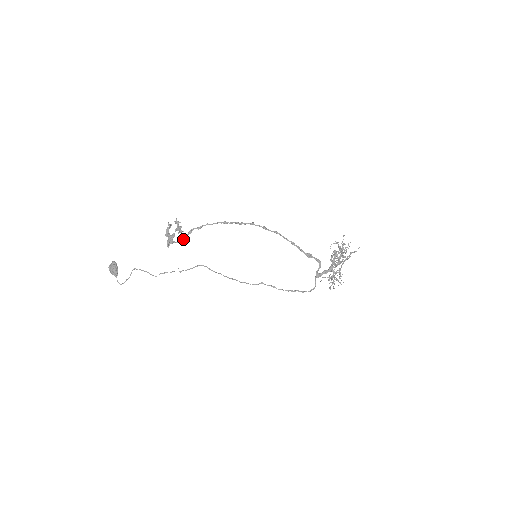
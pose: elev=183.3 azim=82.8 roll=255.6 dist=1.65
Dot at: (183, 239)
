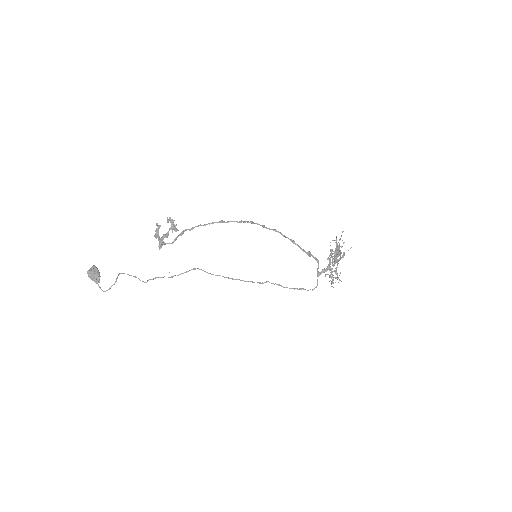
Dot at: (175, 240)
